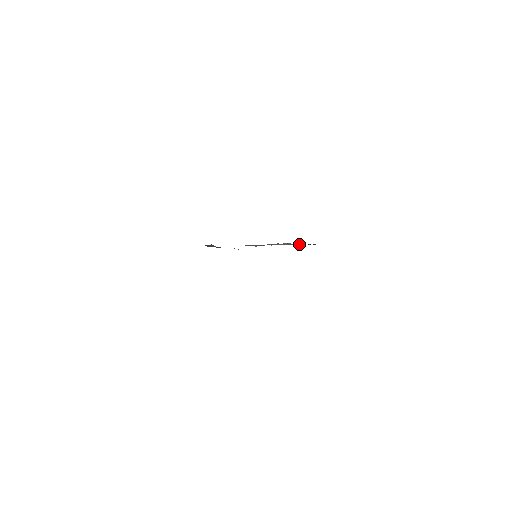
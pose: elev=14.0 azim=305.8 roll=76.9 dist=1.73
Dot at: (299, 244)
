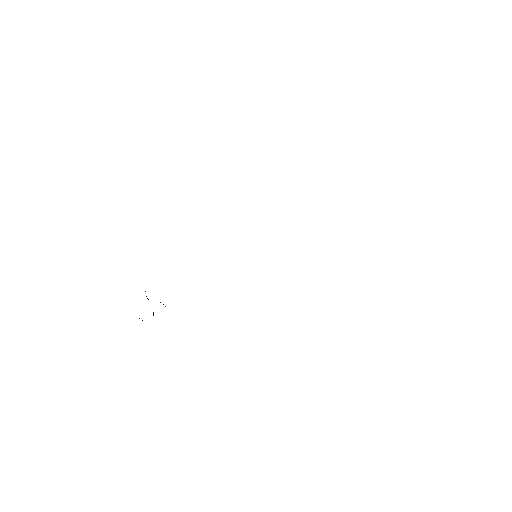
Dot at: occluded
